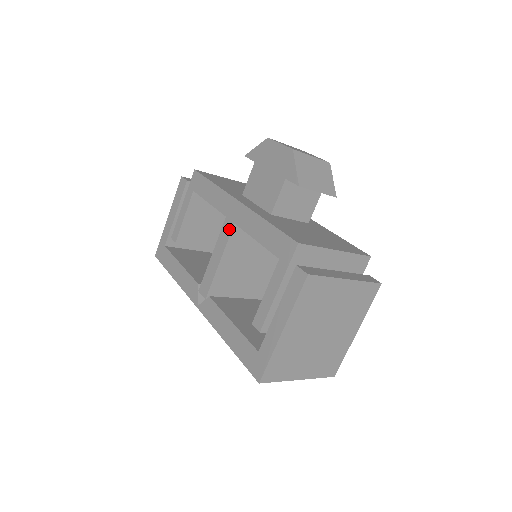
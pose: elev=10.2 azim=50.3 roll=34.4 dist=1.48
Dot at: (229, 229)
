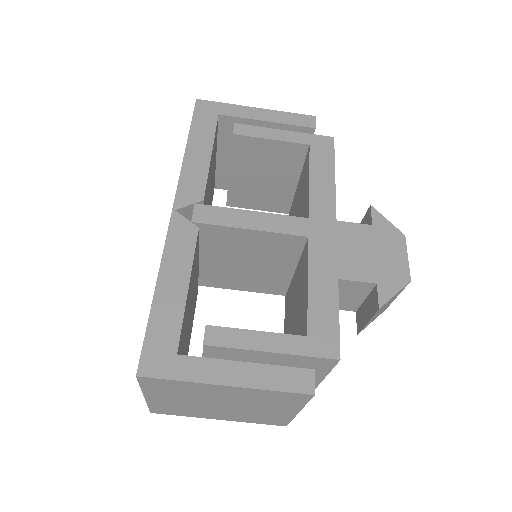
Dot at: (298, 230)
